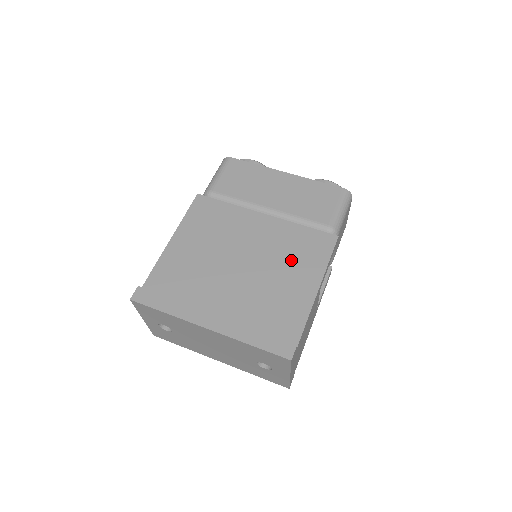
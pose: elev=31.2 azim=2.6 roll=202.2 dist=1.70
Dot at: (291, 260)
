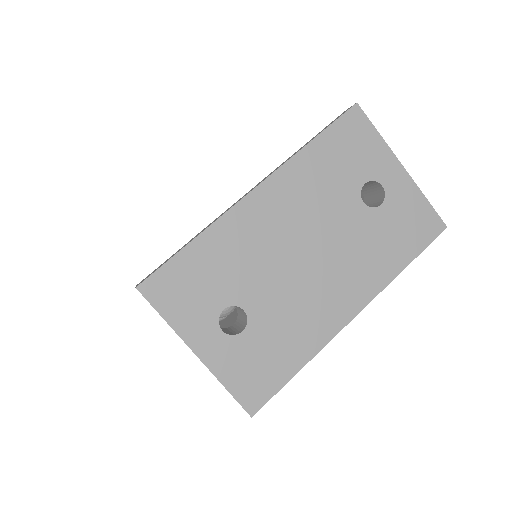
Dot at: occluded
